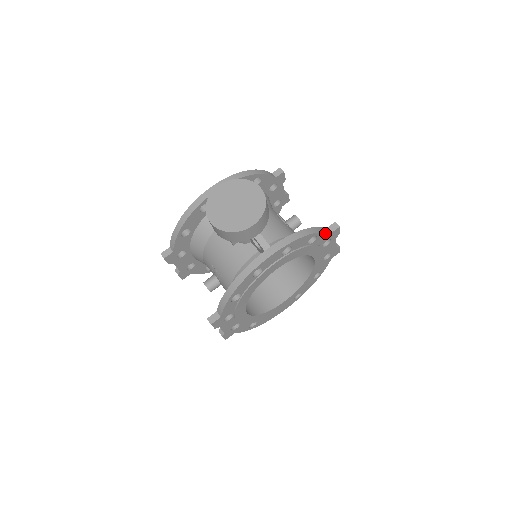
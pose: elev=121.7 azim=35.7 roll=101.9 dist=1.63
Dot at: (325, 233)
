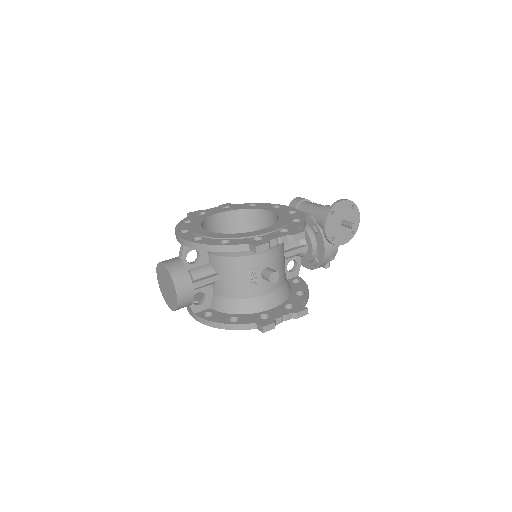
Dot at: (247, 329)
